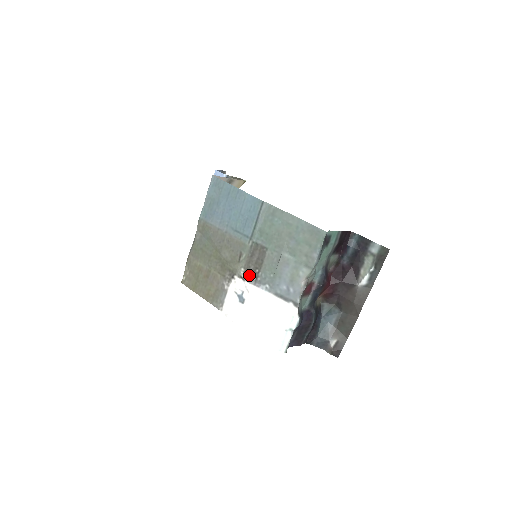
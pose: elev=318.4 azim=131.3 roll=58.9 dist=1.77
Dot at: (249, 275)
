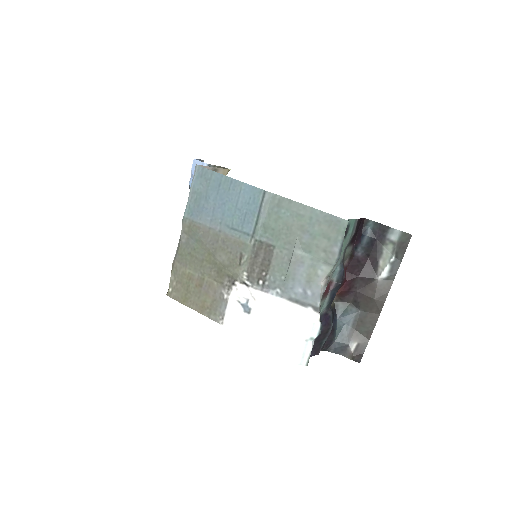
Dot at: (254, 279)
